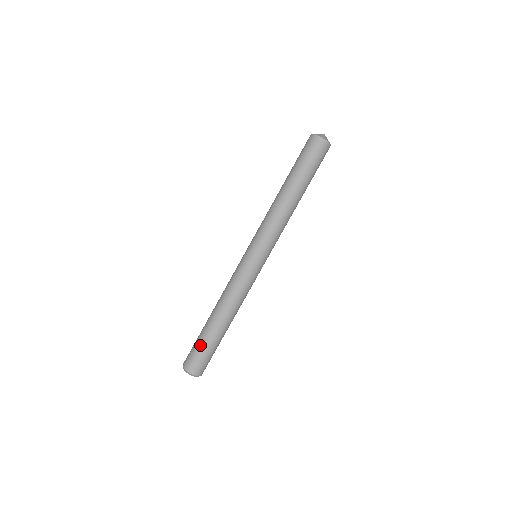
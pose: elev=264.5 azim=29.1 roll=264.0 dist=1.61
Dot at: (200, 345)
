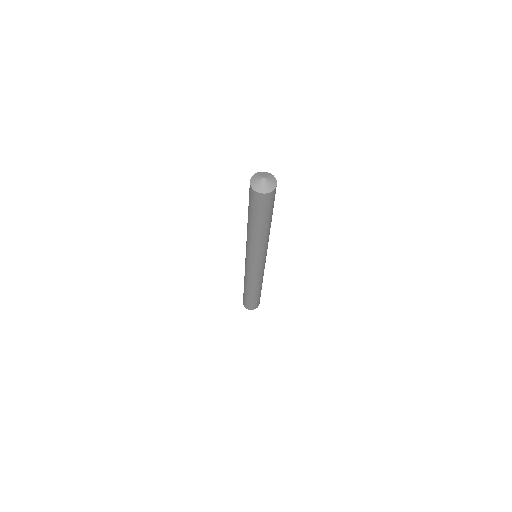
Dot at: (244, 297)
